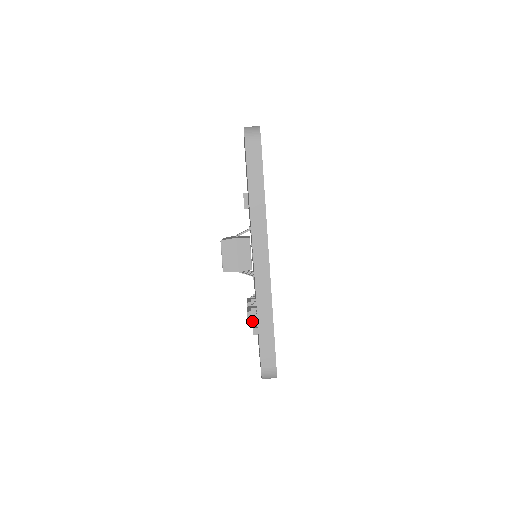
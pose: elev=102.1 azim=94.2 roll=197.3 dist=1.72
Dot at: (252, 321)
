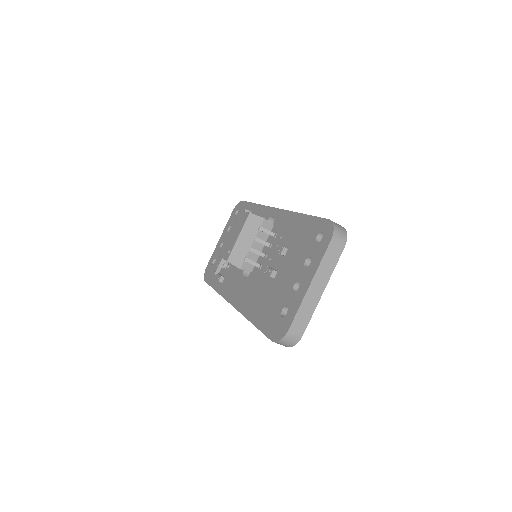
Dot at: (215, 277)
